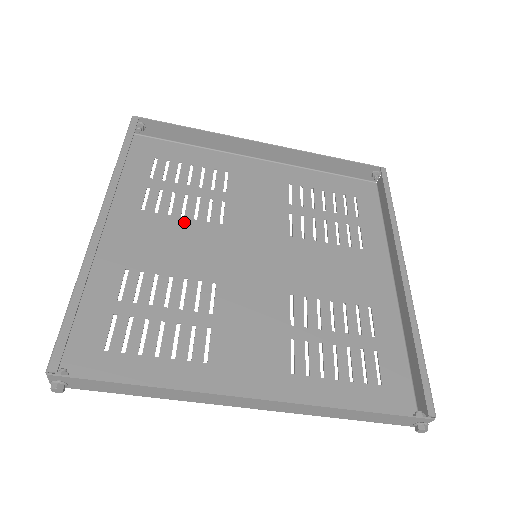
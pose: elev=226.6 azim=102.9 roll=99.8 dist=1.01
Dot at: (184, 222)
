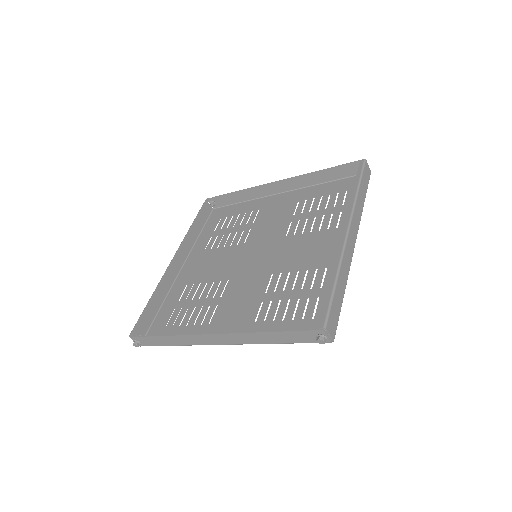
Dot at: (223, 249)
